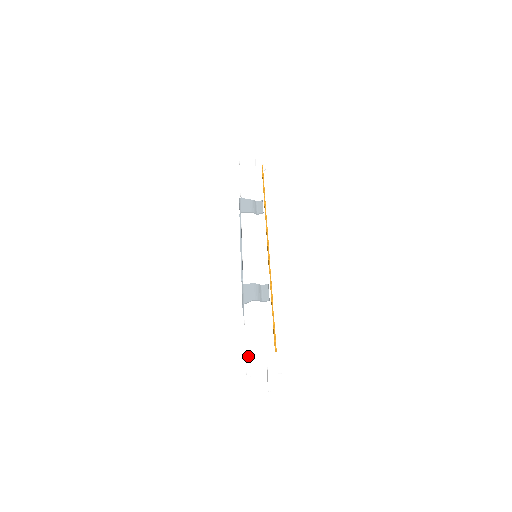
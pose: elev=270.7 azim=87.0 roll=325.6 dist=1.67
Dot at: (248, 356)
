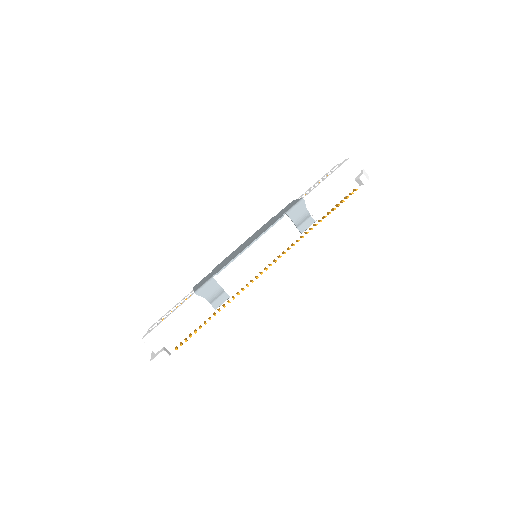
Dot at: (155, 331)
